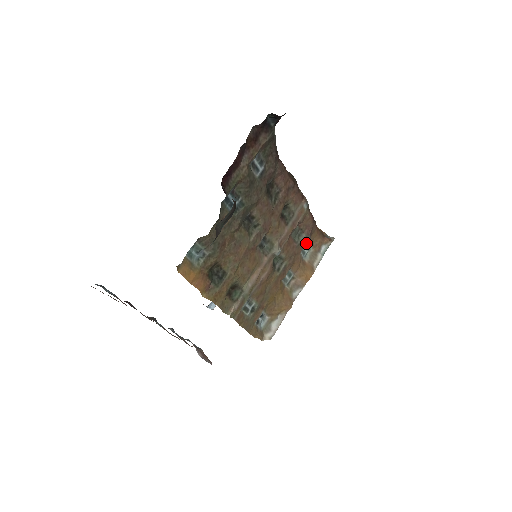
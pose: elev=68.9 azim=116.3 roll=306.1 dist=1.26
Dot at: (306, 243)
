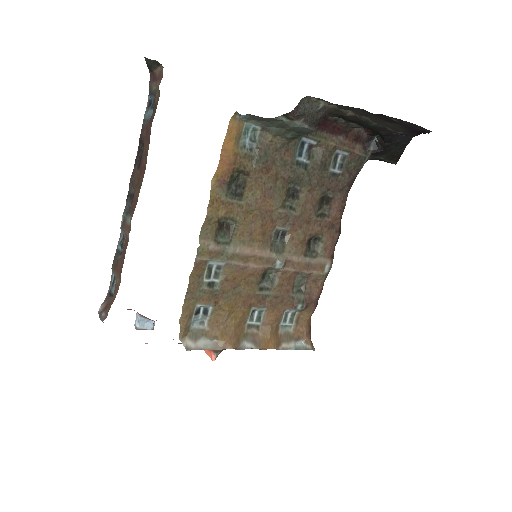
Dot at: (297, 307)
